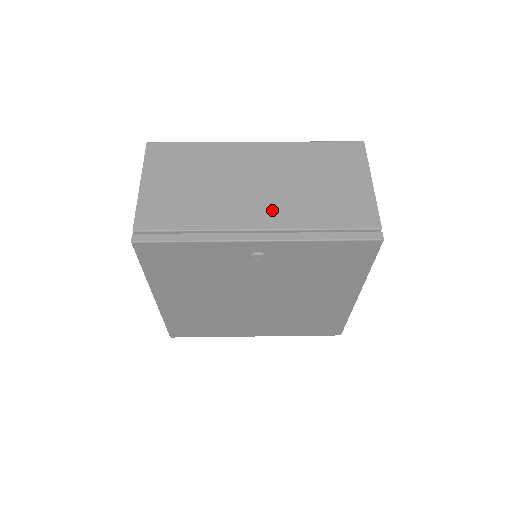
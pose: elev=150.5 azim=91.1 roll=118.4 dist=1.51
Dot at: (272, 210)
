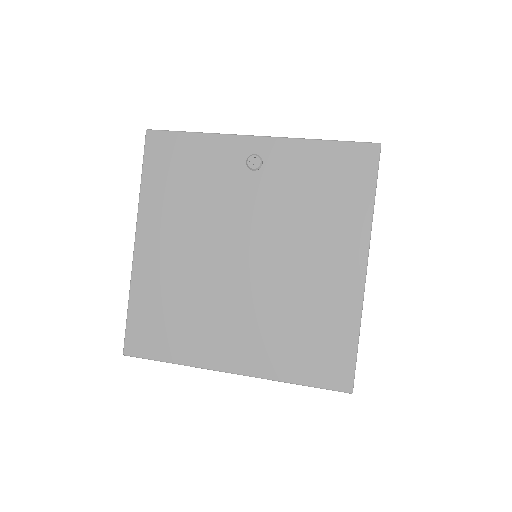
Dot at: occluded
